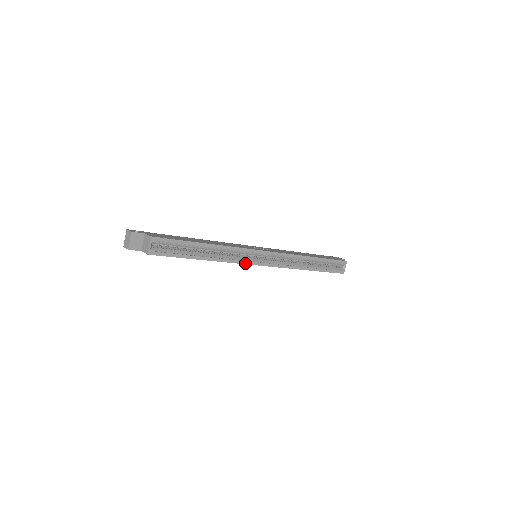
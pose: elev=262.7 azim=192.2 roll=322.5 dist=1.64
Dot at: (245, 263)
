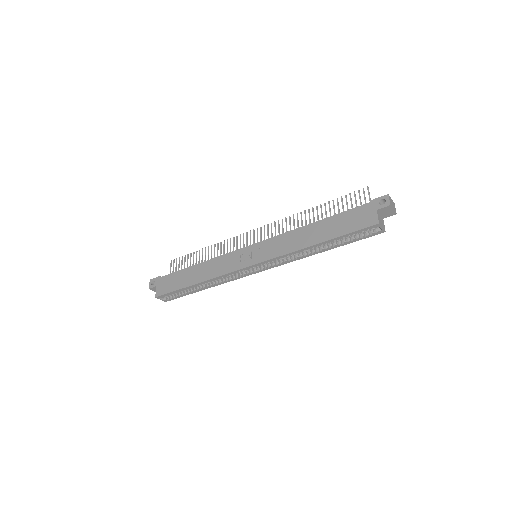
Dot at: (240, 277)
